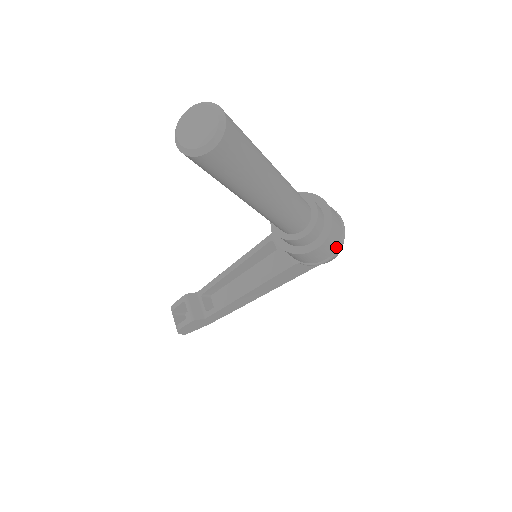
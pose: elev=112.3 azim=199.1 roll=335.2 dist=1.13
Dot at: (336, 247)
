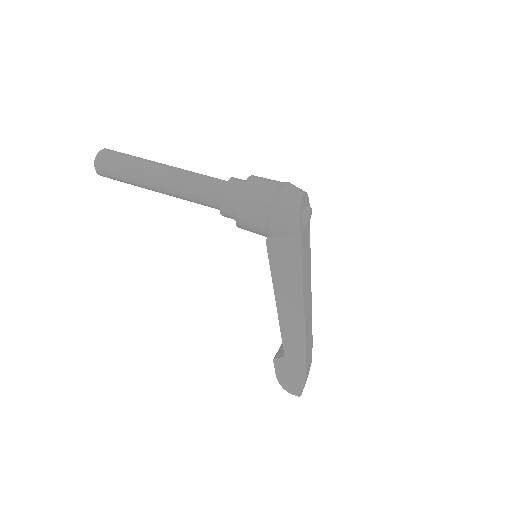
Dot at: (270, 200)
